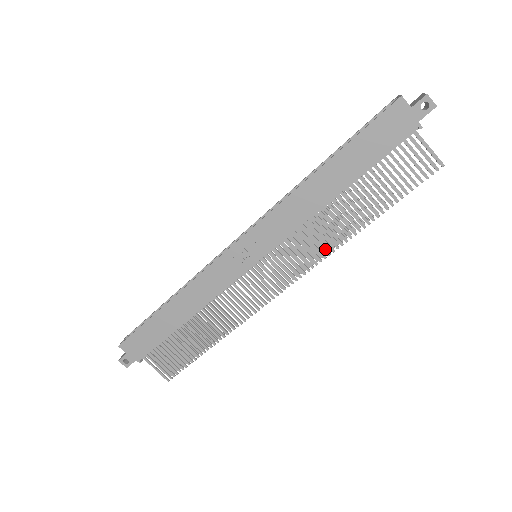
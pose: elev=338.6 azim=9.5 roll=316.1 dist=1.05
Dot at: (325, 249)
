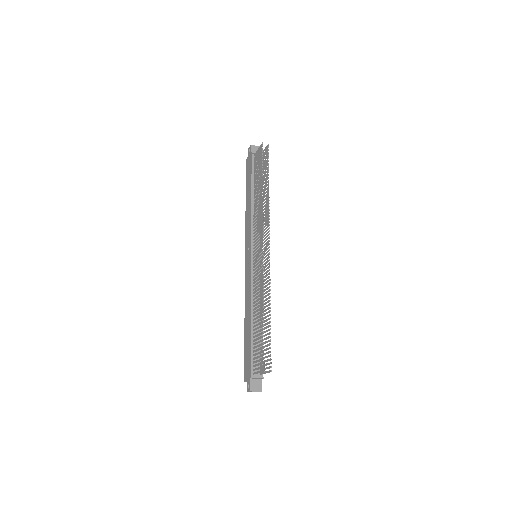
Dot at: (261, 213)
